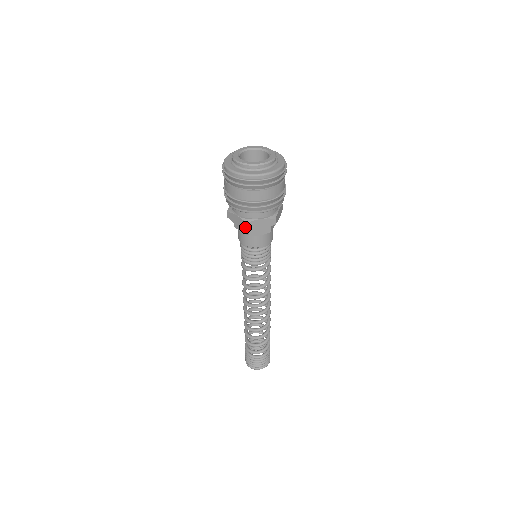
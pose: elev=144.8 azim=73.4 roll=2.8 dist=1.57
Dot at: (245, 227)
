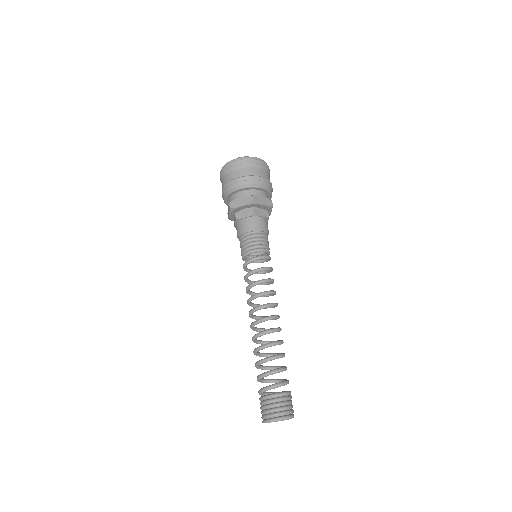
Dot at: (251, 200)
